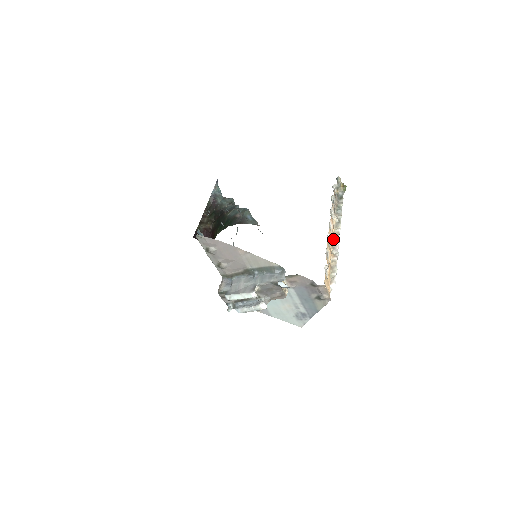
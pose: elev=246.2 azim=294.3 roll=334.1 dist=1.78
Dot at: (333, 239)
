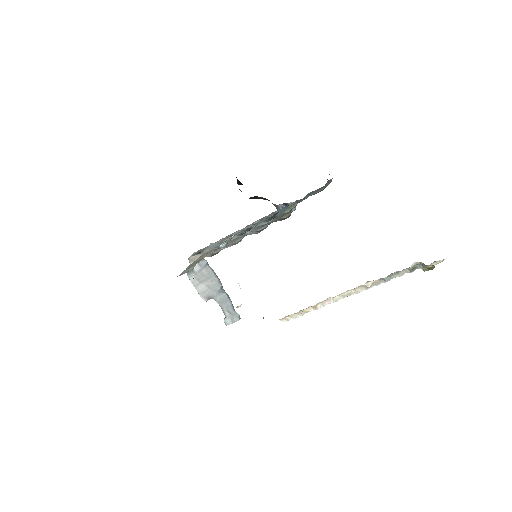
Dot at: (337, 295)
